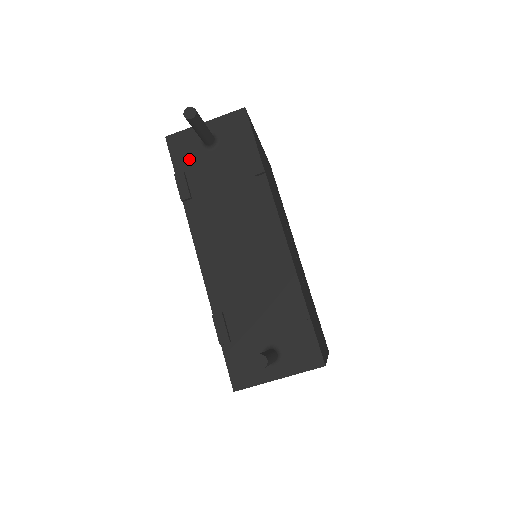
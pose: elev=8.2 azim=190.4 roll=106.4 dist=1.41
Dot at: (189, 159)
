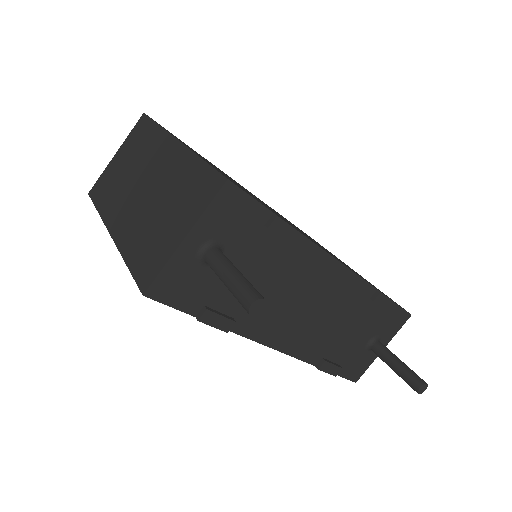
Dot at: (199, 291)
